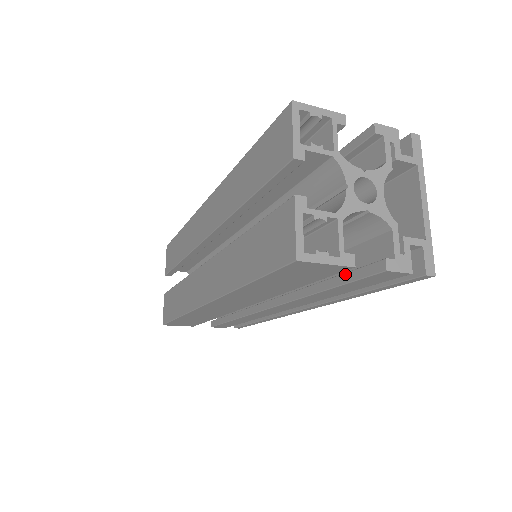
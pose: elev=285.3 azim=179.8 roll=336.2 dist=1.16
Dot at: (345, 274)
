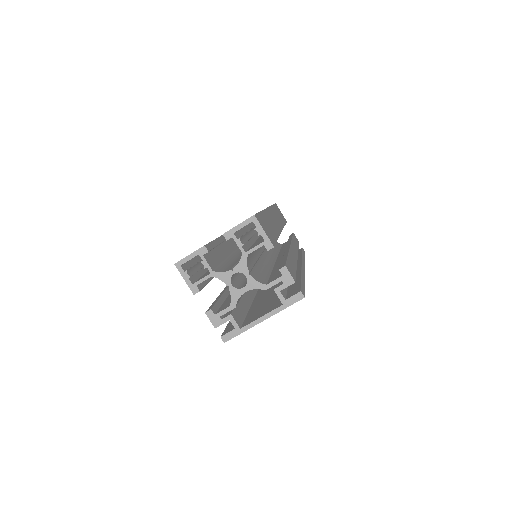
Dot at: (218, 300)
